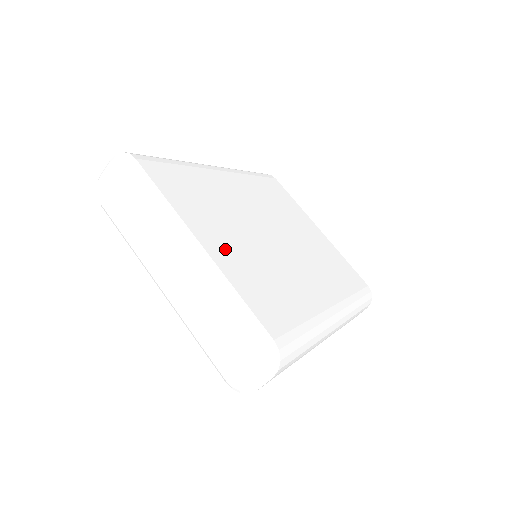
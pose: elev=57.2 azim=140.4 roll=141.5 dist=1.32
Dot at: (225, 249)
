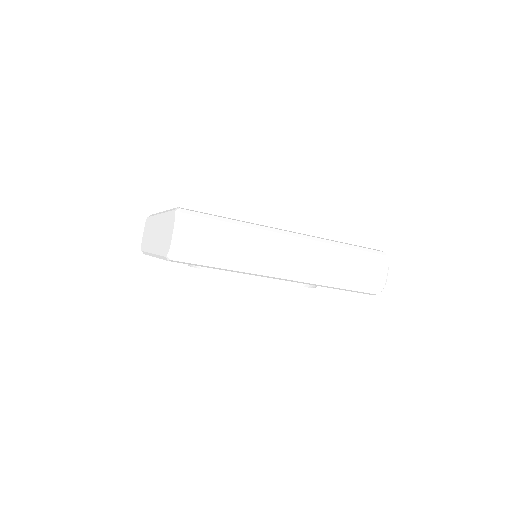
Dot at: occluded
